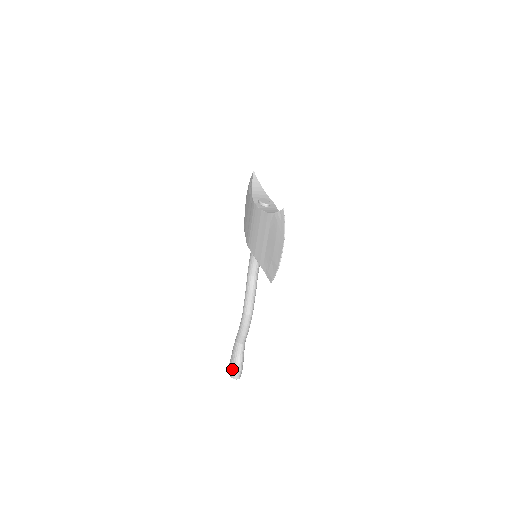
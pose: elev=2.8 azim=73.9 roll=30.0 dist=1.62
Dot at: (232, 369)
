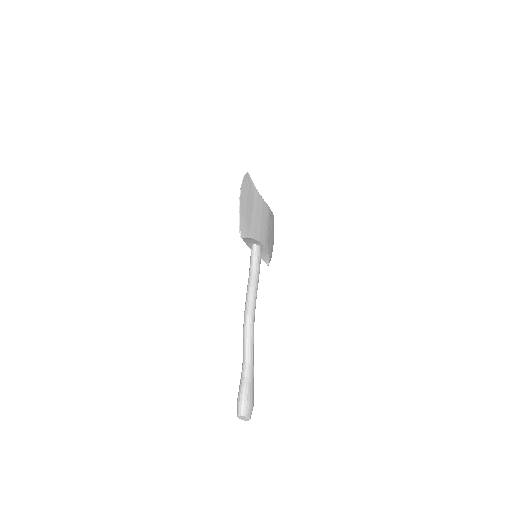
Dot at: (237, 400)
